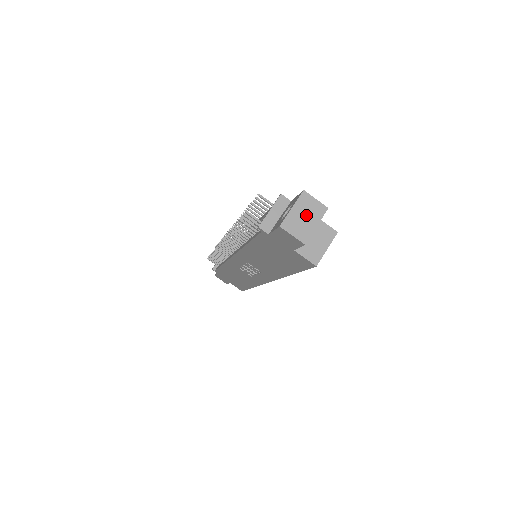
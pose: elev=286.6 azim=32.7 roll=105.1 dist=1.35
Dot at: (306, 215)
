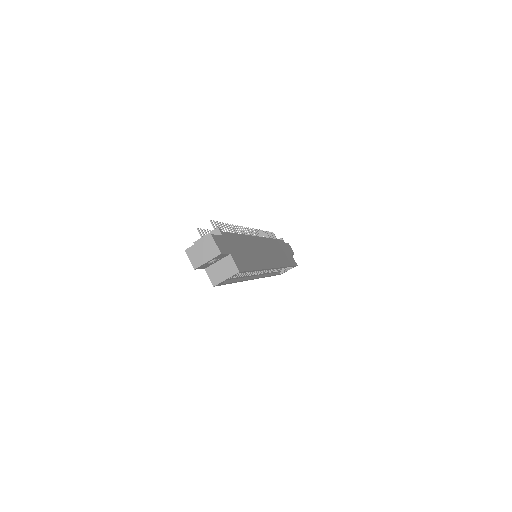
Dot at: (204, 251)
